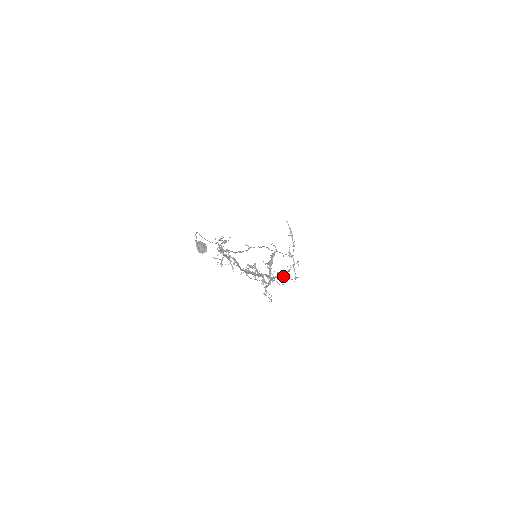
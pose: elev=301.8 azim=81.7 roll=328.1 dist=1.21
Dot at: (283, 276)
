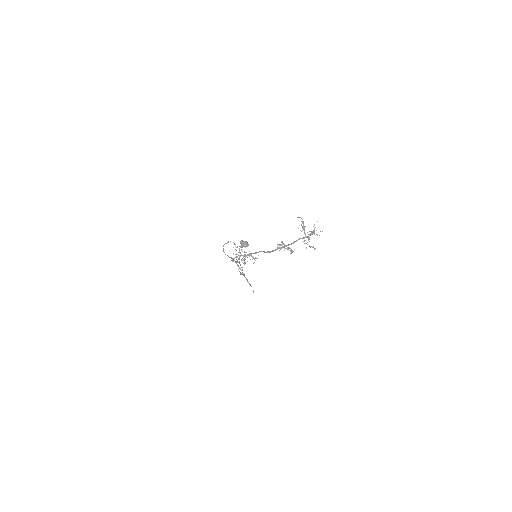
Dot at: (314, 232)
